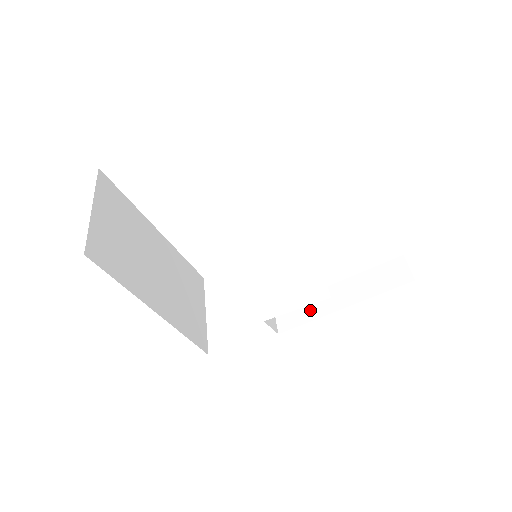
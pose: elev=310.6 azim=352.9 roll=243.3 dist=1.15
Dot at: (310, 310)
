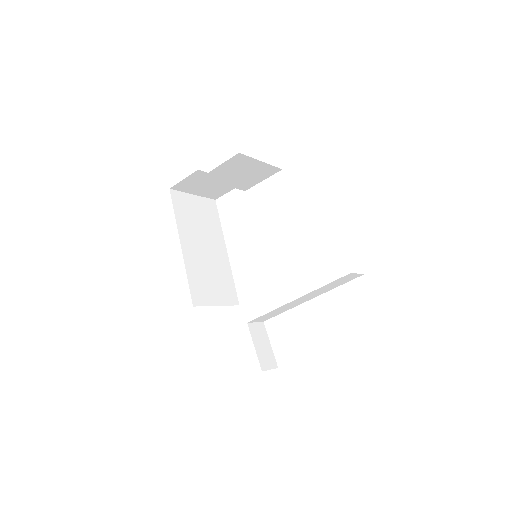
Dot at: occluded
